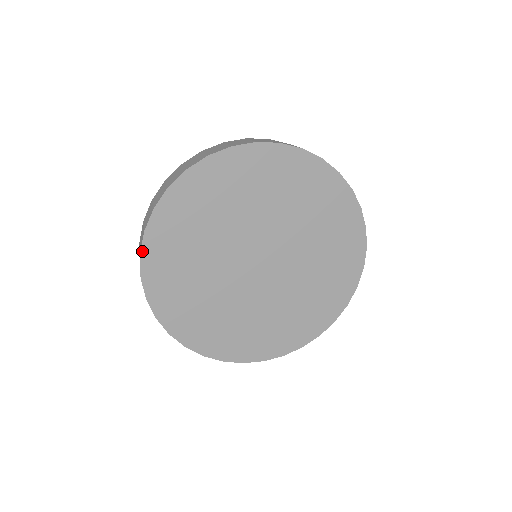
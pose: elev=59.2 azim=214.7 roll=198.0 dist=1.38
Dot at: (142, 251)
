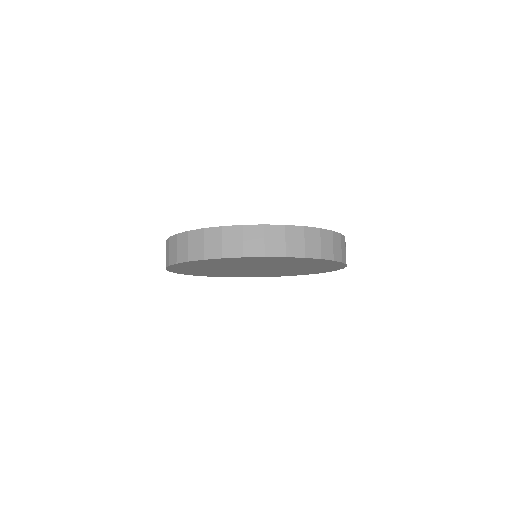
Dot at: occluded
